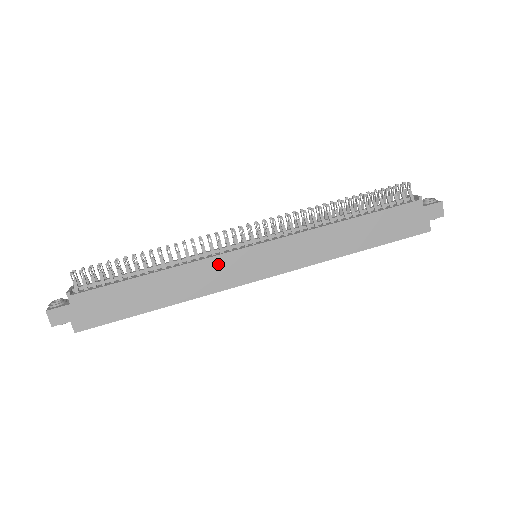
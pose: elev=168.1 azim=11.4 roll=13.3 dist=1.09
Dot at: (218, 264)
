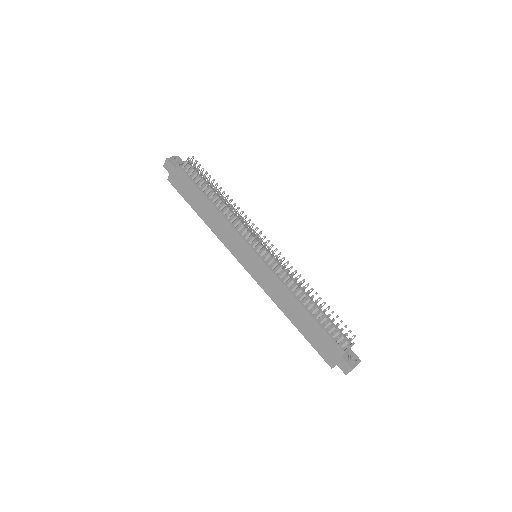
Dot at: (235, 236)
